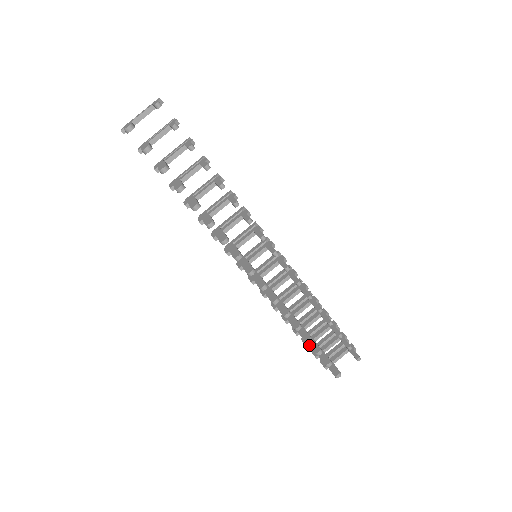
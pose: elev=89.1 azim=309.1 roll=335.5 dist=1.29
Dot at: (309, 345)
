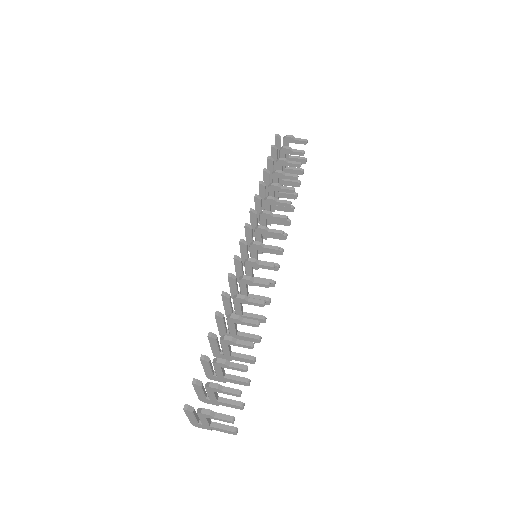
Dot at: occluded
